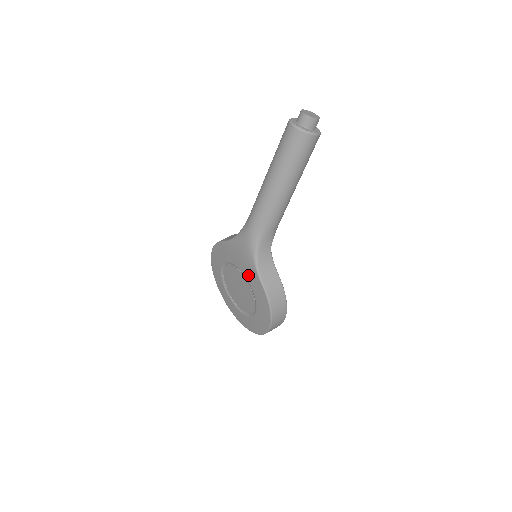
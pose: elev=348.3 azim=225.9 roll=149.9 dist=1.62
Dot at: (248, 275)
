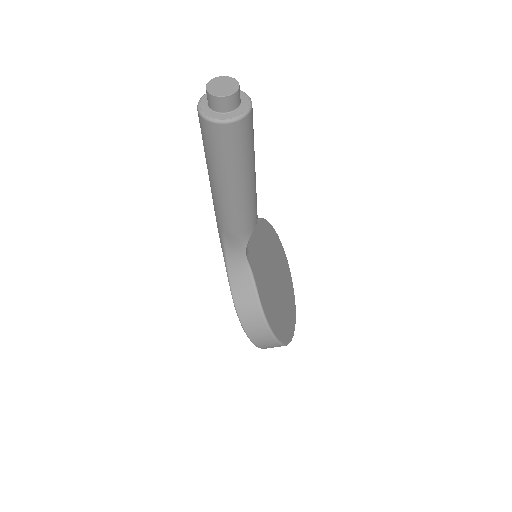
Dot at: occluded
